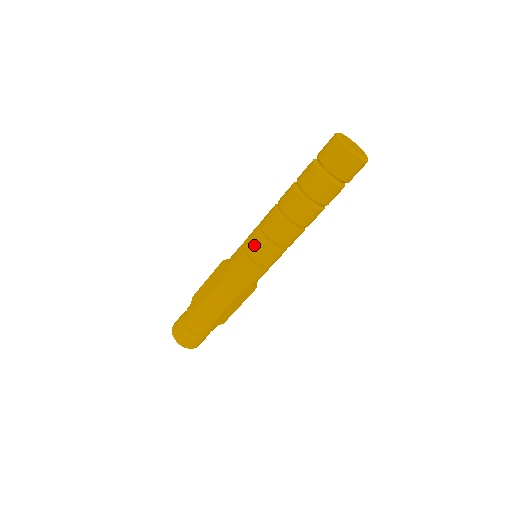
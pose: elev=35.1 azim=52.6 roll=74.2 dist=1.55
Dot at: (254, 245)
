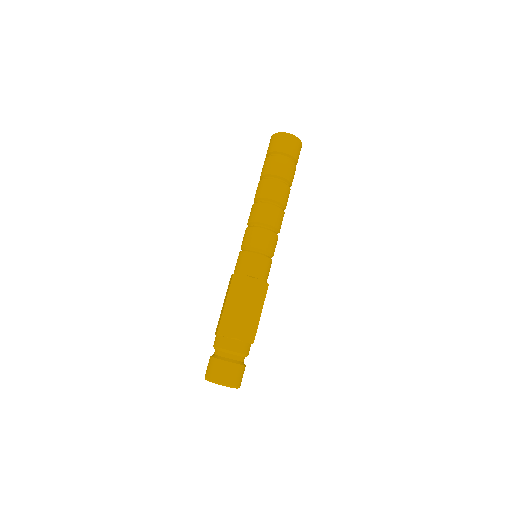
Dot at: (263, 238)
